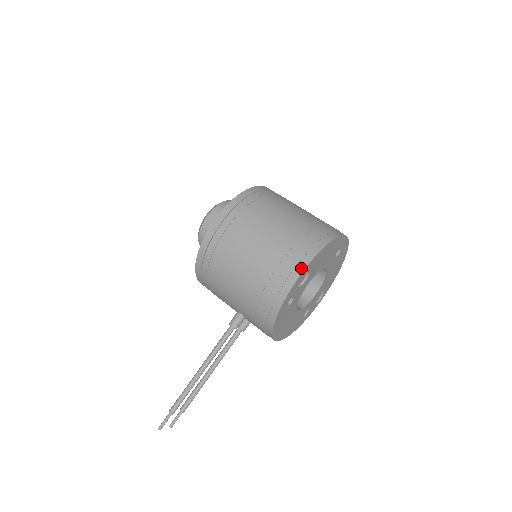
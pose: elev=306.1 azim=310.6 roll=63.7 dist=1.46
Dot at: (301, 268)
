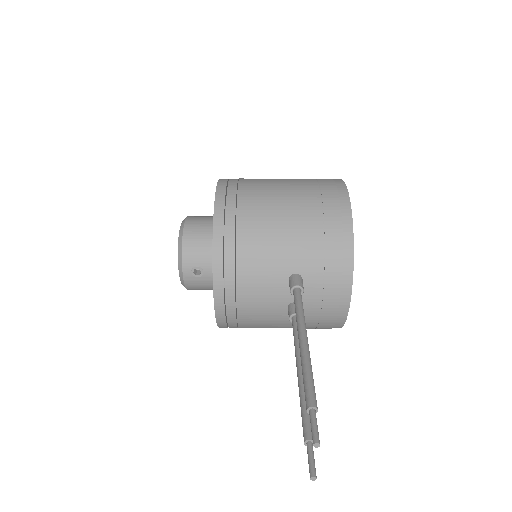
Dot at: (340, 181)
